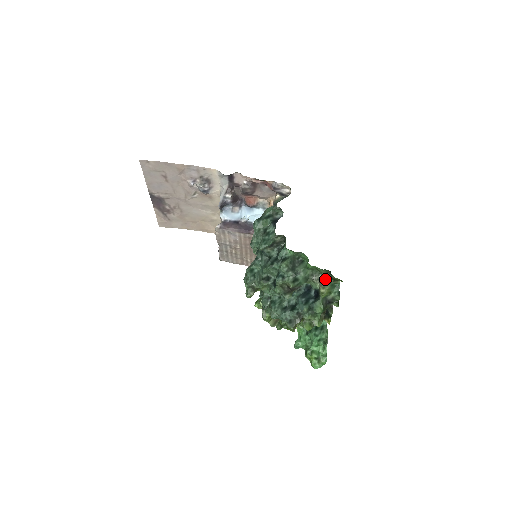
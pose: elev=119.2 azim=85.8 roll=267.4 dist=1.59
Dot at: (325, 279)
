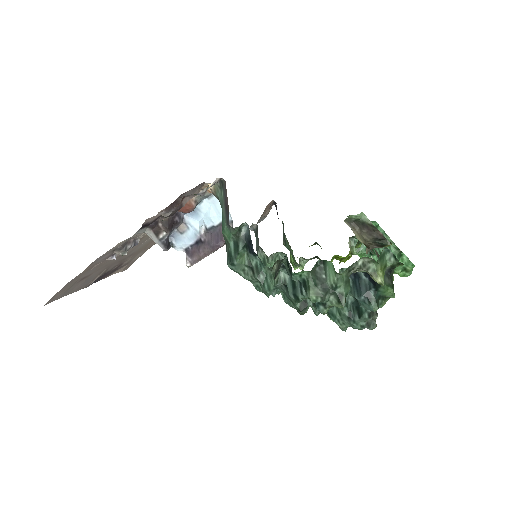
Dot at: (368, 264)
